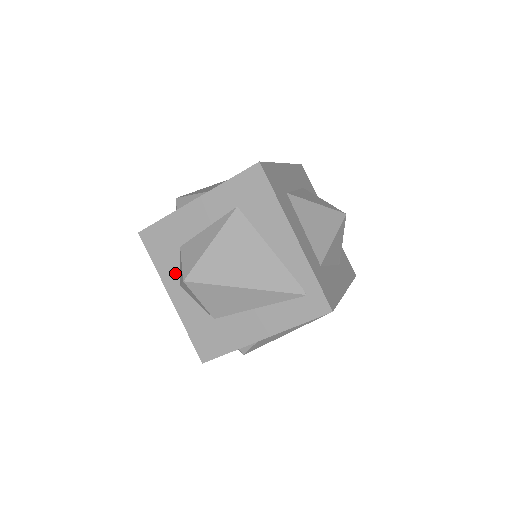
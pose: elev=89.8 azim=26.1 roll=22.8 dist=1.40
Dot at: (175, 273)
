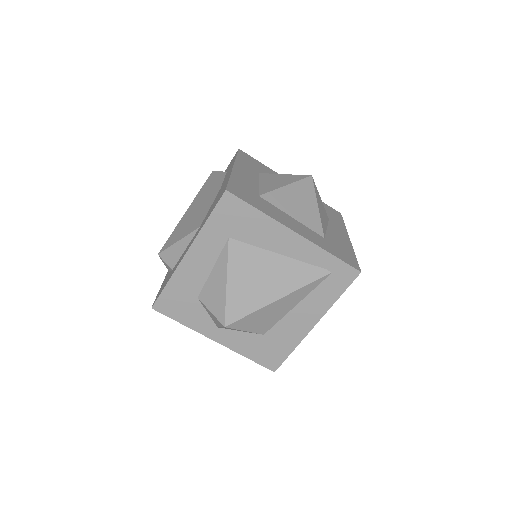
Dot at: (207, 320)
